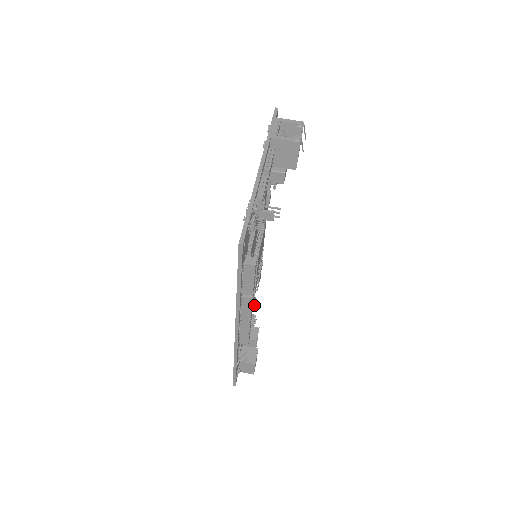
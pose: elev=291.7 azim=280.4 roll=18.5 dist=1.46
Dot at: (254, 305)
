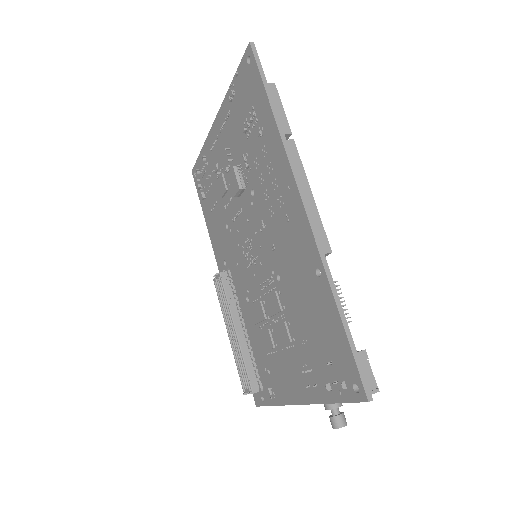
Dot at: occluded
